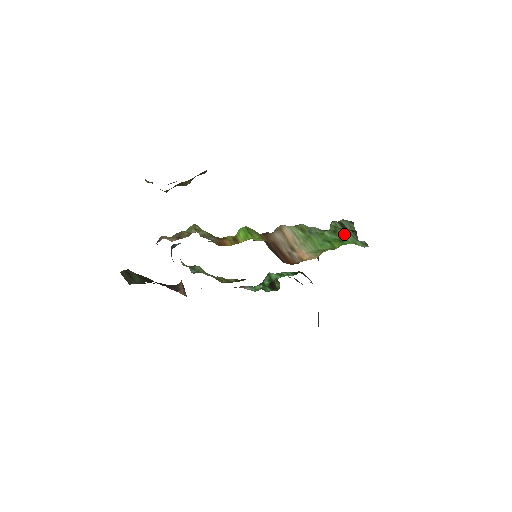
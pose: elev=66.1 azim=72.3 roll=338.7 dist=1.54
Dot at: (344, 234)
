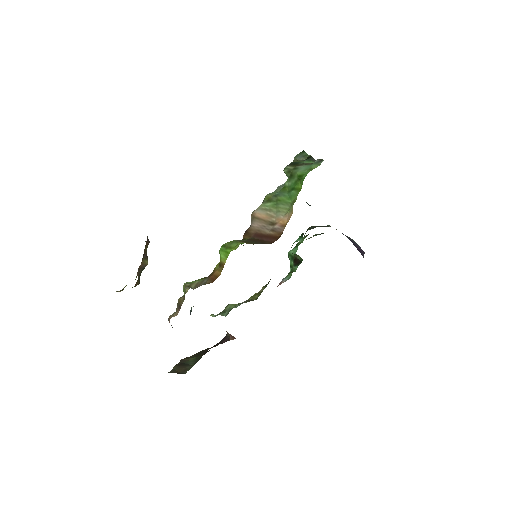
Dot at: (298, 171)
